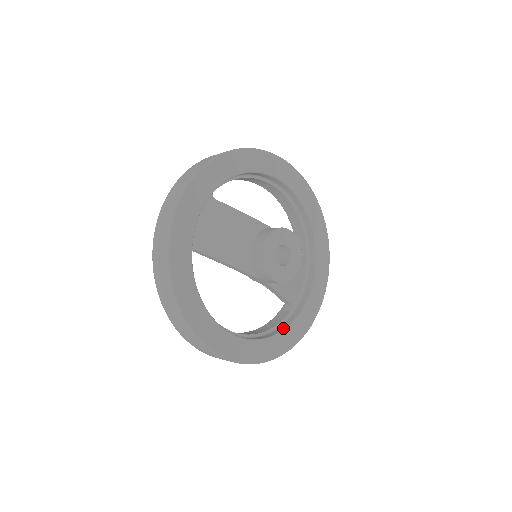
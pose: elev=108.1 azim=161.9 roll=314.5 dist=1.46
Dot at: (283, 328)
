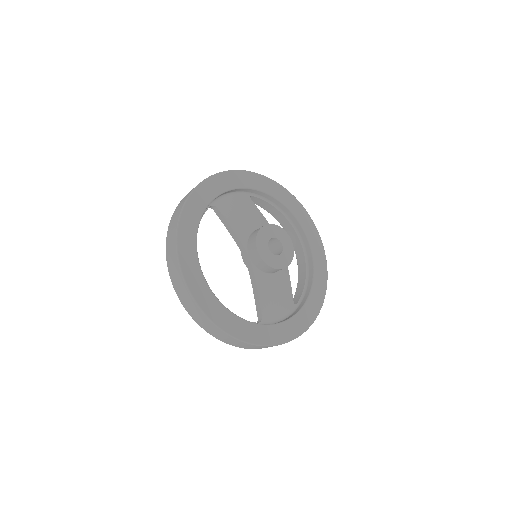
Dot at: (244, 319)
